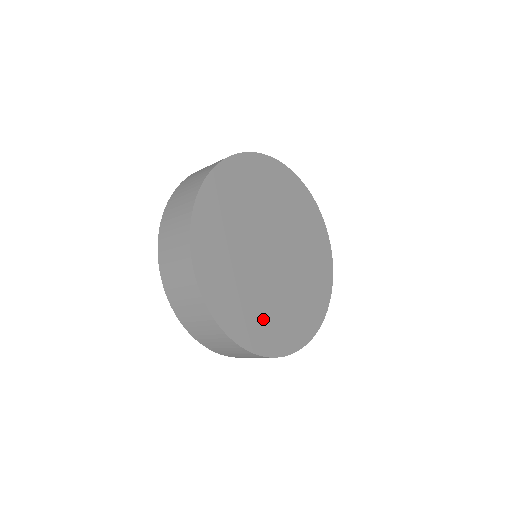
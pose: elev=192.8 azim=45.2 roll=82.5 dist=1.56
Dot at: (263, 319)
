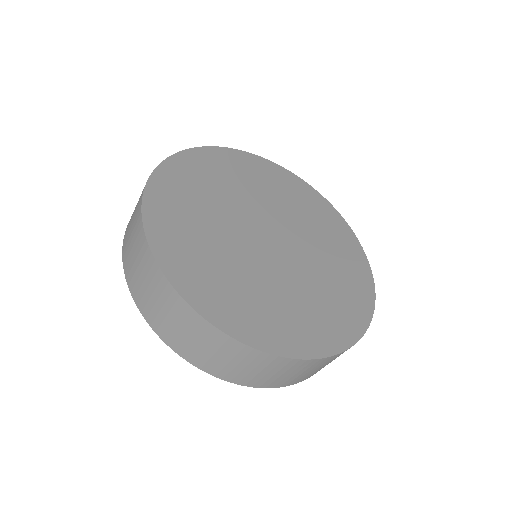
Dot at: (258, 305)
